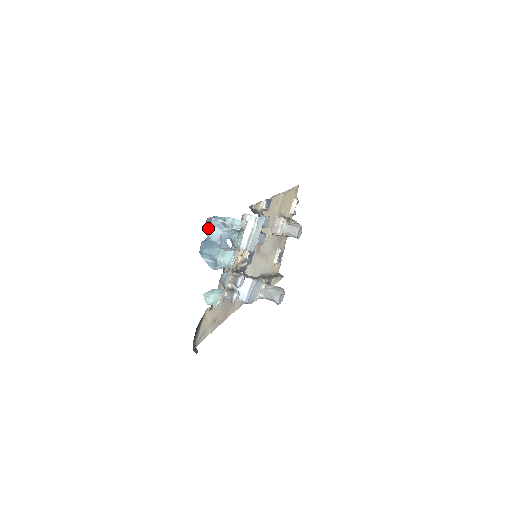
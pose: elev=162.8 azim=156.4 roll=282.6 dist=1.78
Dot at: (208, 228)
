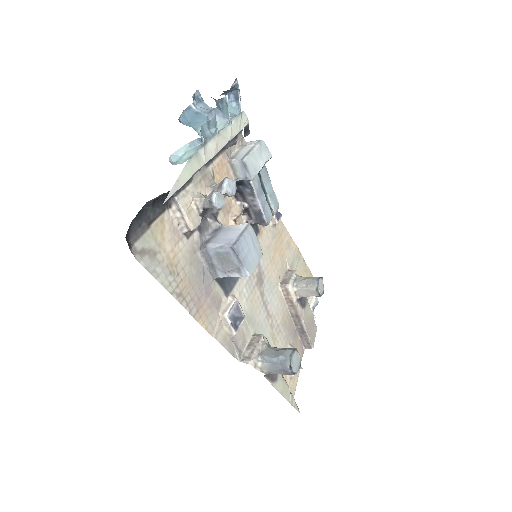
Dot at: occluded
